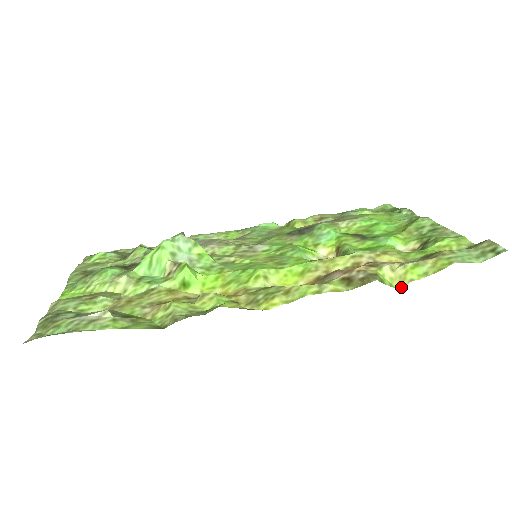
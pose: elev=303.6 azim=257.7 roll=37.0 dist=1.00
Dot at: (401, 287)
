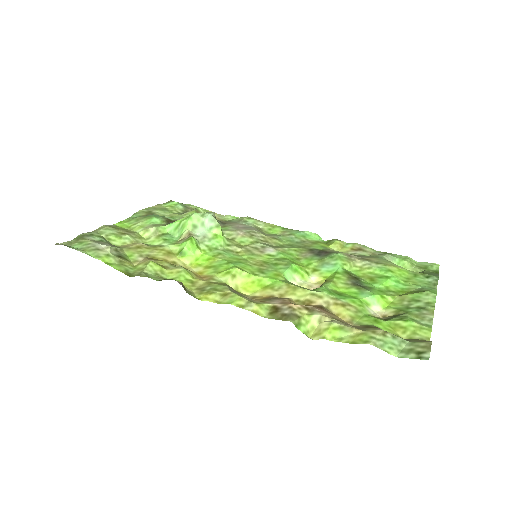
Dot at: (313, 339)
